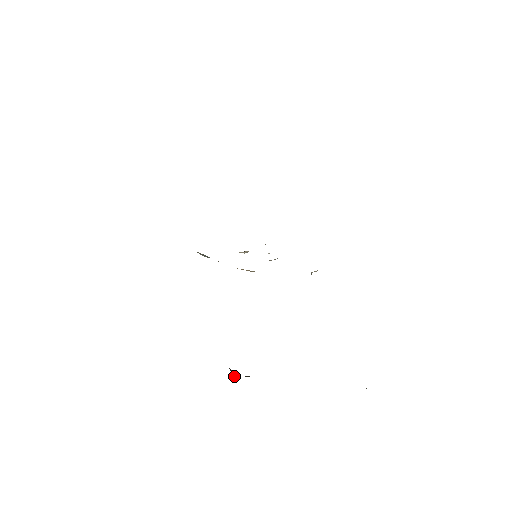
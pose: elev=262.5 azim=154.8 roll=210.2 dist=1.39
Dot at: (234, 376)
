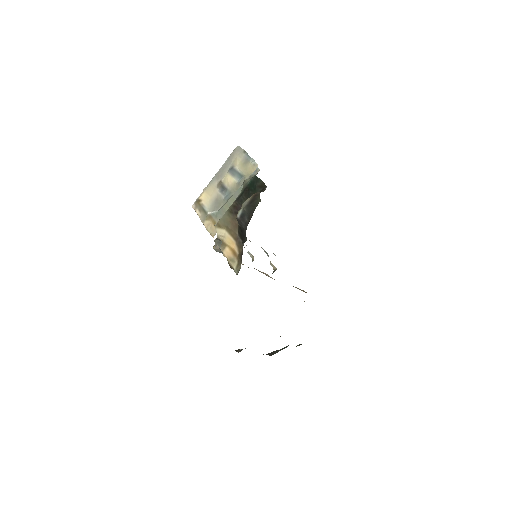
Dot at: (238, 352)
